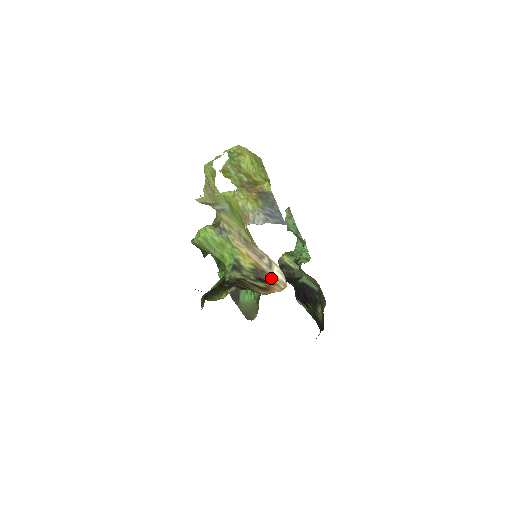
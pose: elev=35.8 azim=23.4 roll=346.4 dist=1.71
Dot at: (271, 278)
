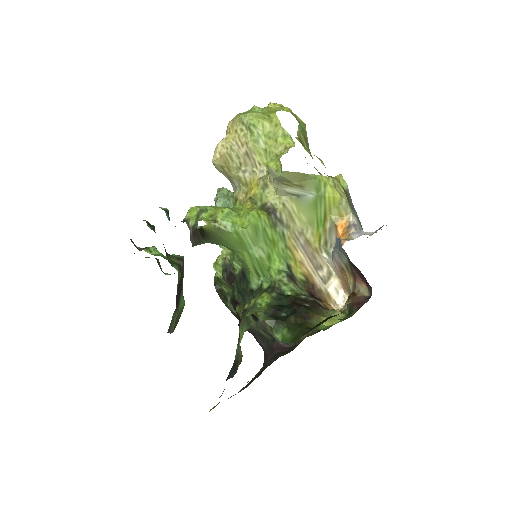
Dot at: (324, 295)
